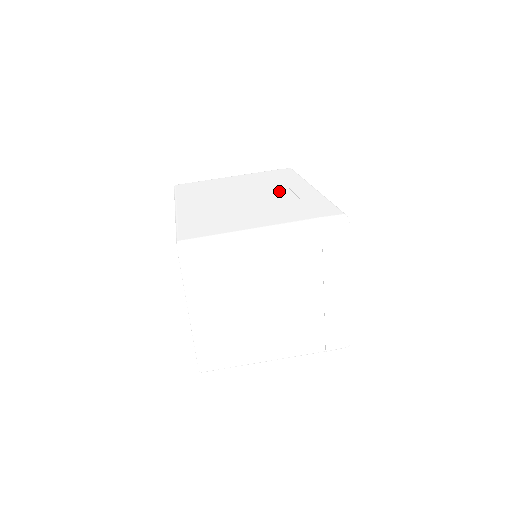
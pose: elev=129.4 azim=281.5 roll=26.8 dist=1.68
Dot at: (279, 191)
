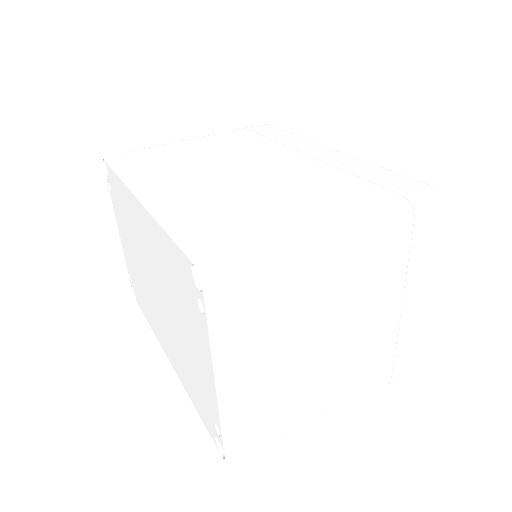
Dot at: (290, 157)
